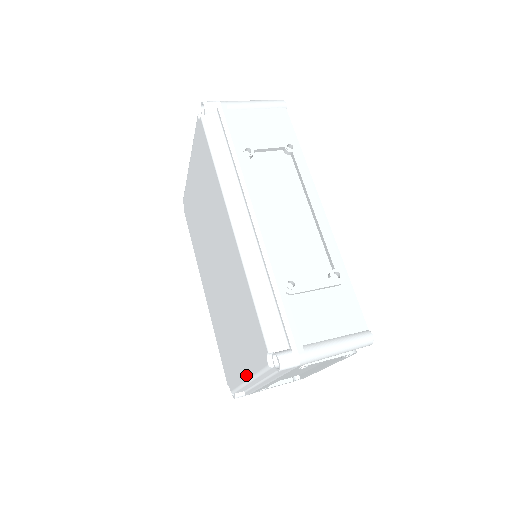
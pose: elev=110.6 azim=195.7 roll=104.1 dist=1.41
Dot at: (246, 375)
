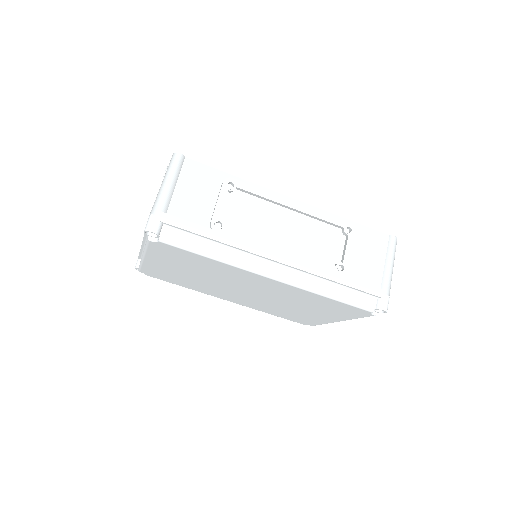
Dot at: (338, 320)
